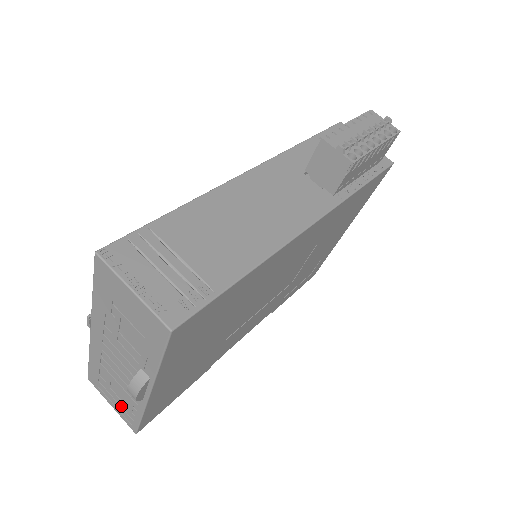
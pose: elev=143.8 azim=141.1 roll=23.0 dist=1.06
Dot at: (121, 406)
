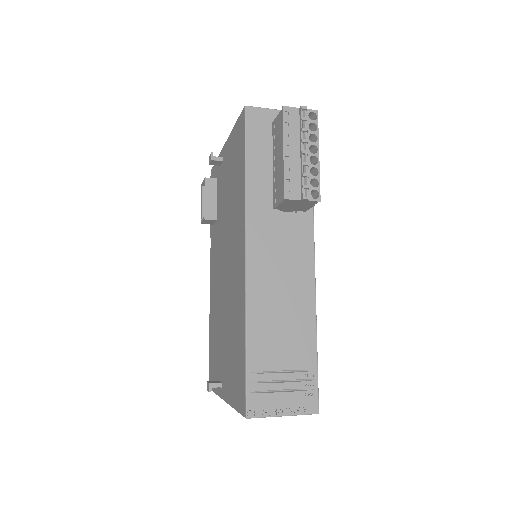
Dot at: occluded
